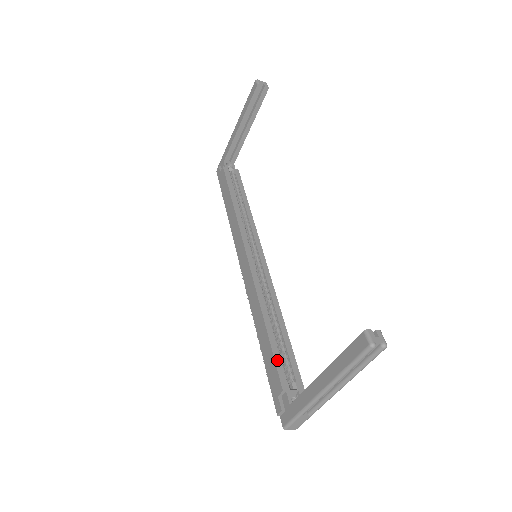
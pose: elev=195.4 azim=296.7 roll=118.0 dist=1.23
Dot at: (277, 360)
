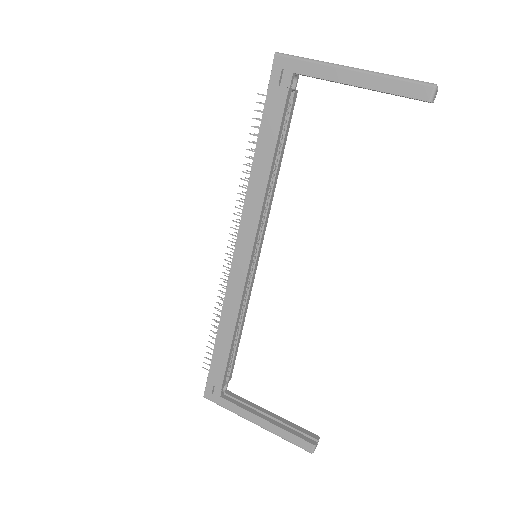
Dot at: (227, 366)
